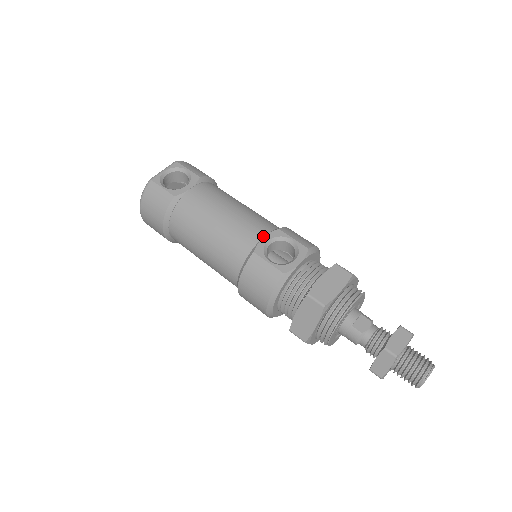
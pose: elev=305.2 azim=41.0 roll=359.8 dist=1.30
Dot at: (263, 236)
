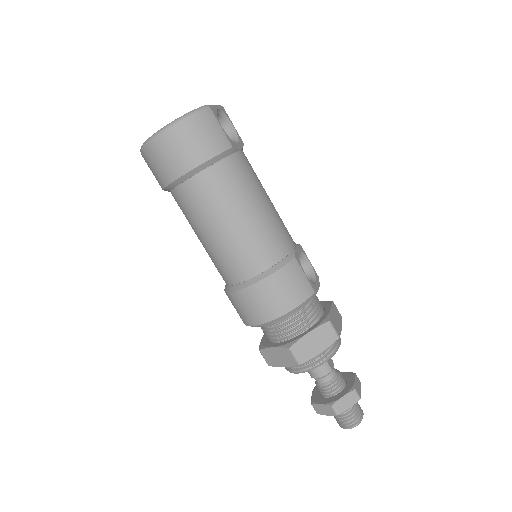
Dot at: (295, 245)
